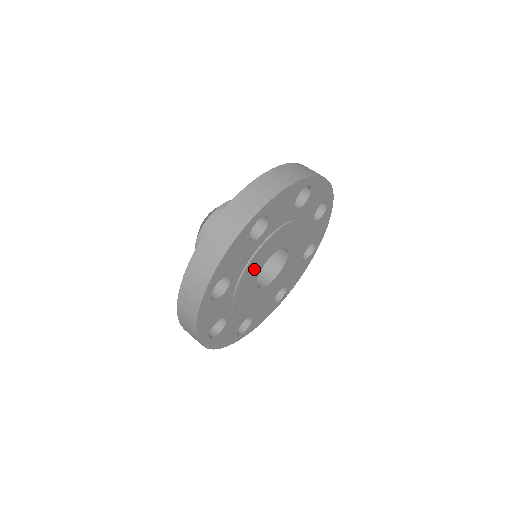
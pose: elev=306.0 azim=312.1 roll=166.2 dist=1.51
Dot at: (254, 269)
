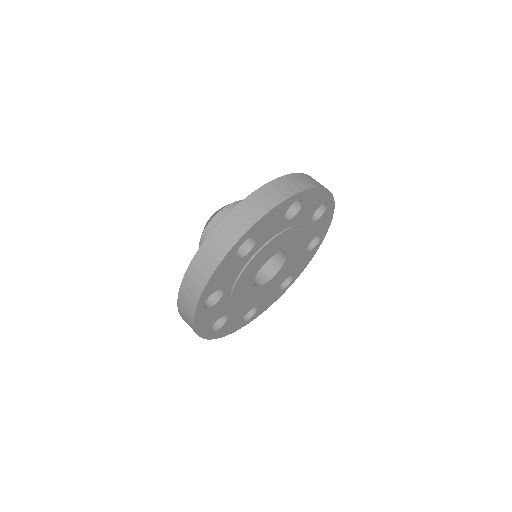
Dot at: (248, 276)
